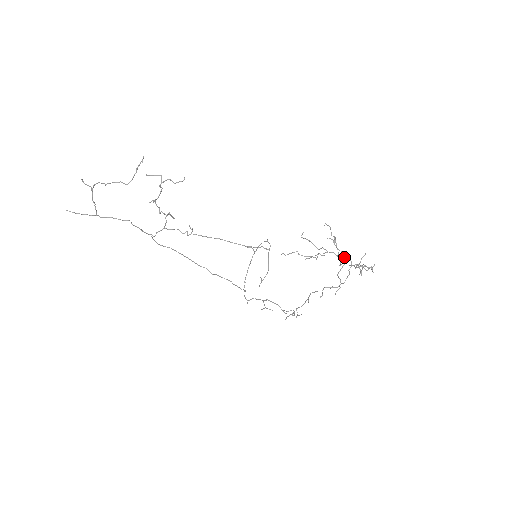
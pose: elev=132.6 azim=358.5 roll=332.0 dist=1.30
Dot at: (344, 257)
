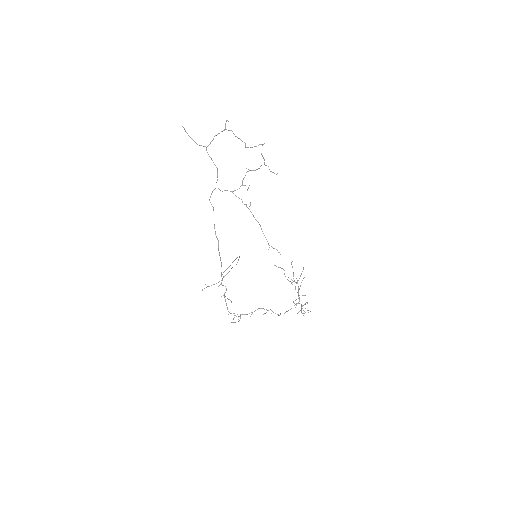
Dot at: occluded
